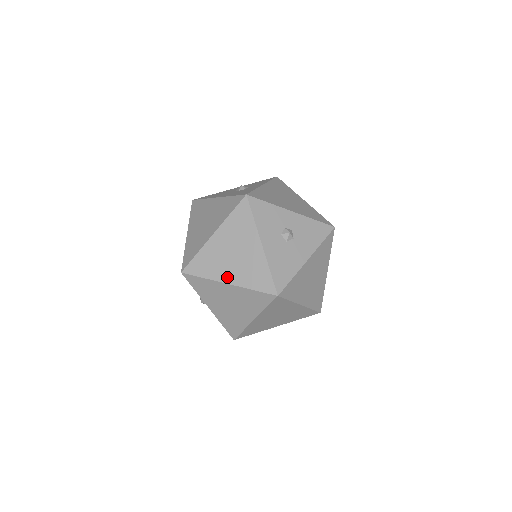
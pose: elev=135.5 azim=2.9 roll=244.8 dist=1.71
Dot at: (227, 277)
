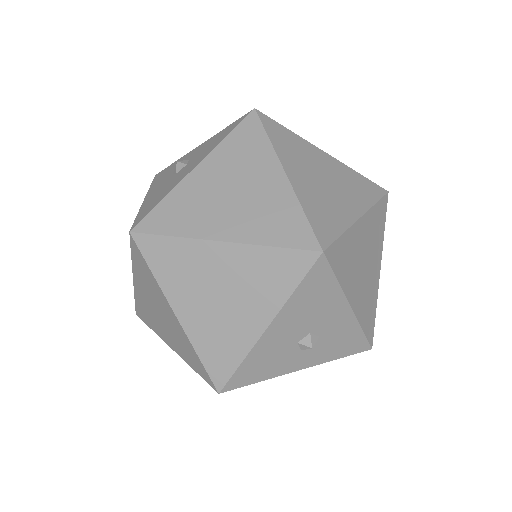
Dot at: occluded
